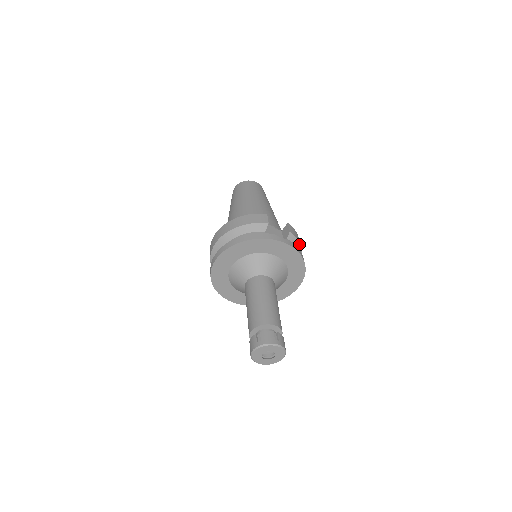
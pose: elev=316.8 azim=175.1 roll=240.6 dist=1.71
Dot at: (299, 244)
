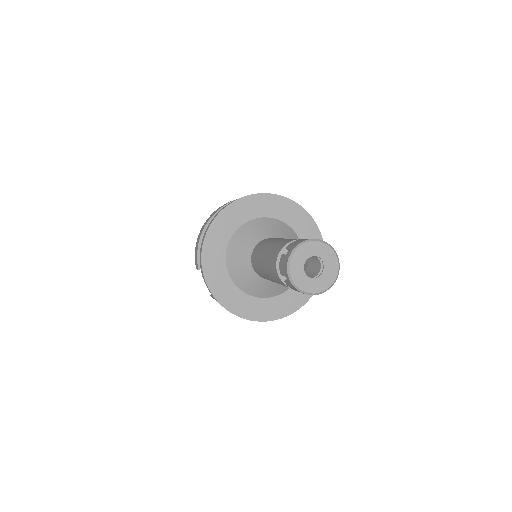
Dot at: occluded
